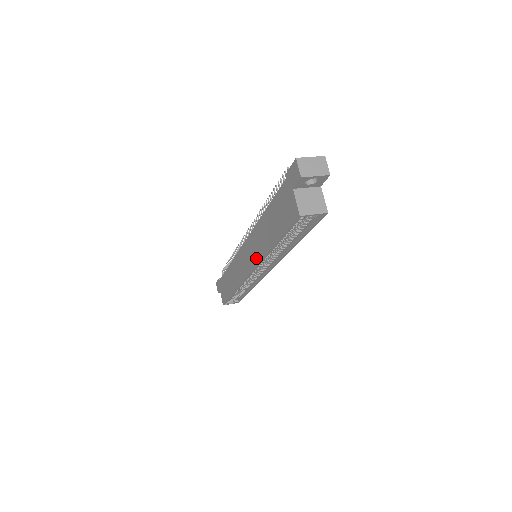
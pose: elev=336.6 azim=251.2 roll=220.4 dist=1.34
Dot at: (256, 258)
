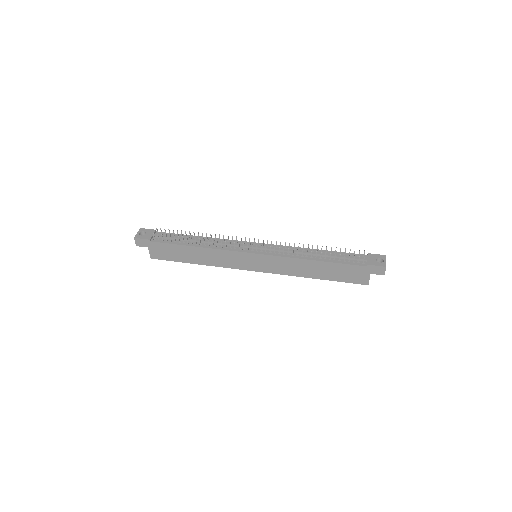
Dot at: (280, 271)
